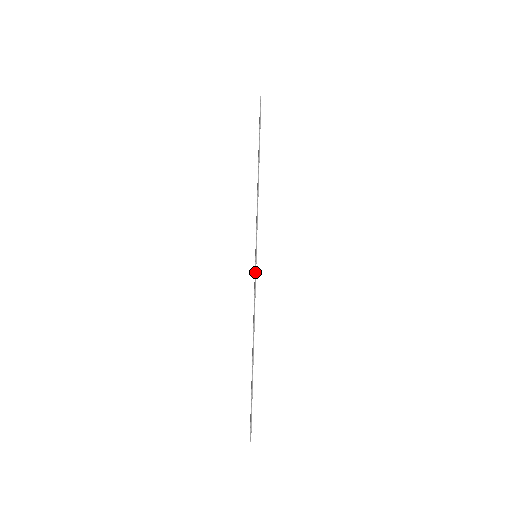
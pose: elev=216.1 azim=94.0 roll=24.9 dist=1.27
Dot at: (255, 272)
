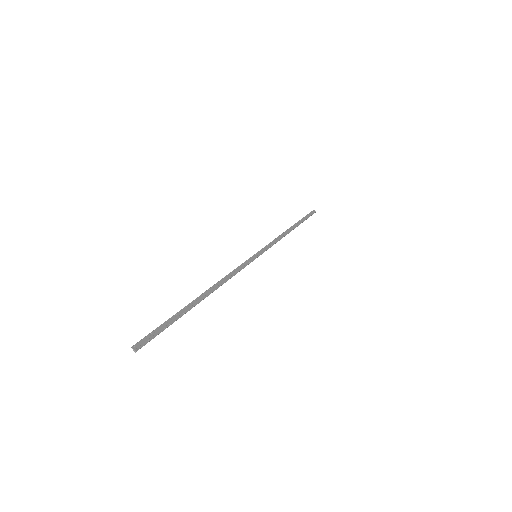
Dot at: (246, 261)
